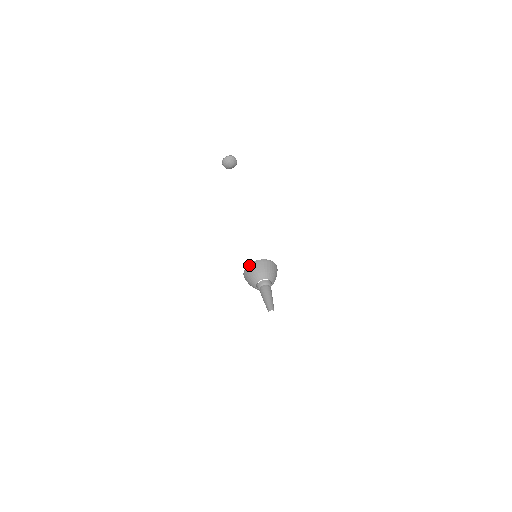
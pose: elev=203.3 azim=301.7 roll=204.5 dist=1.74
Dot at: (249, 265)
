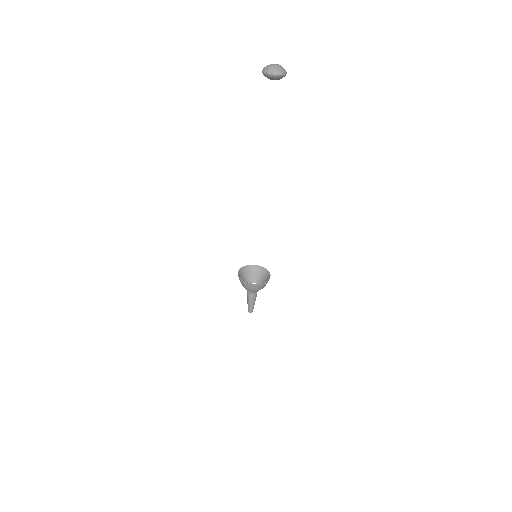
Dot at: (241, 281)
